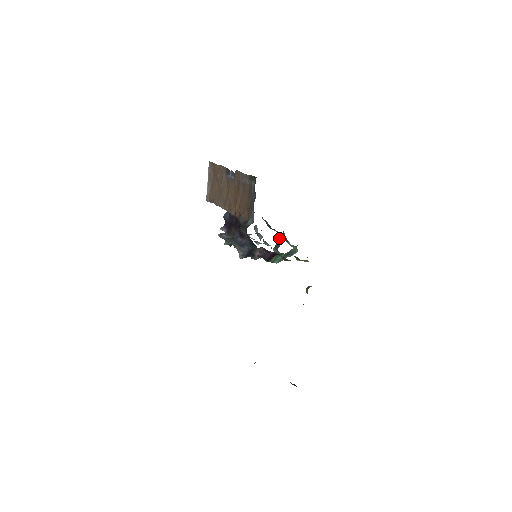
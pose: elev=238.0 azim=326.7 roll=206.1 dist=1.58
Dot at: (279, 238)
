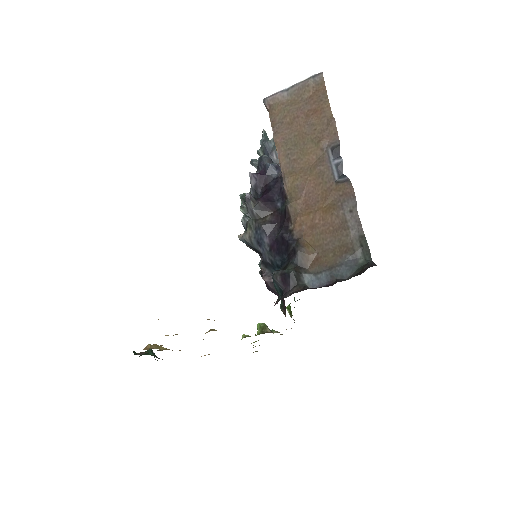
Dot at: occluded
